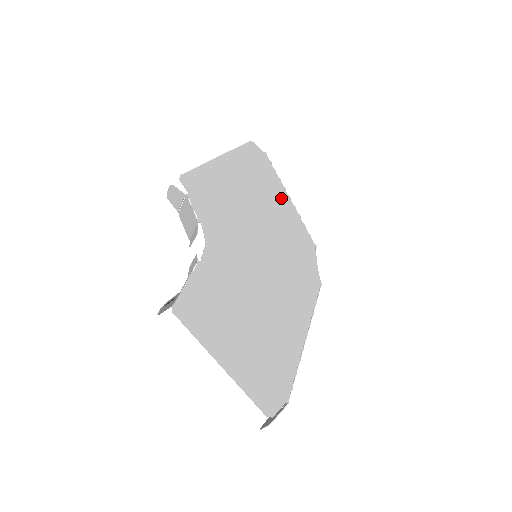
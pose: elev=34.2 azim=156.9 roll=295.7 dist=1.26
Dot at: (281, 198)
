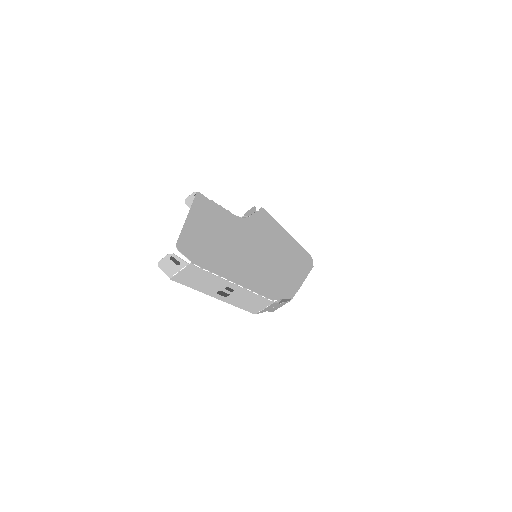
Dot at: (299, 275)
